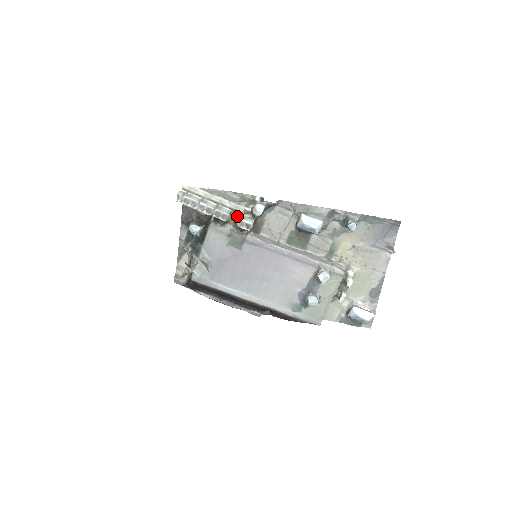
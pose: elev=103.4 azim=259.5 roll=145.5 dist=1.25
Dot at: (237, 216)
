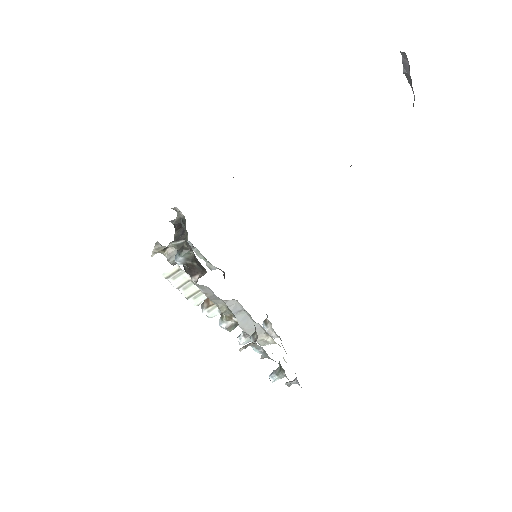
Dot at: (208, 305)
